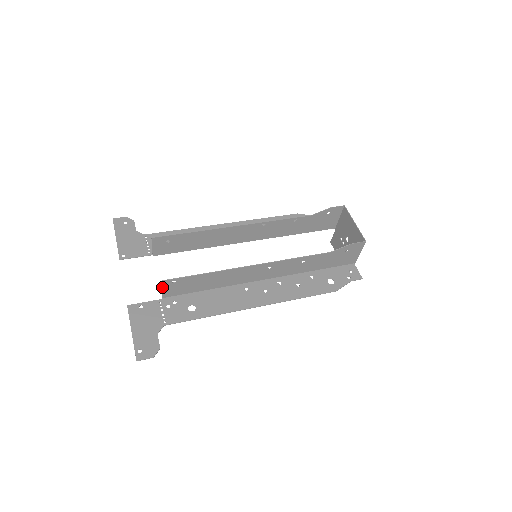
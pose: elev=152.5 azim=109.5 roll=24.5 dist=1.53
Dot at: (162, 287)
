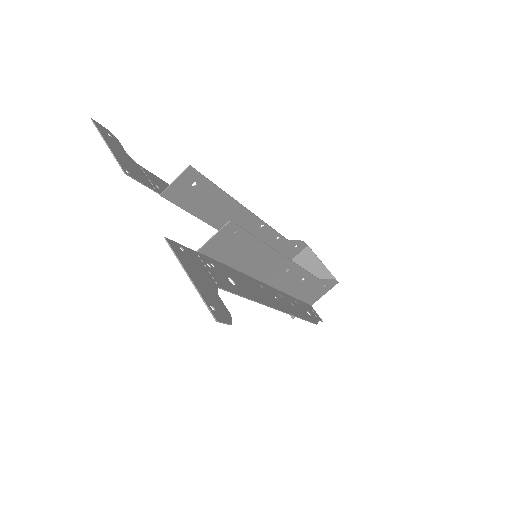
Dot at: (219, 232)
